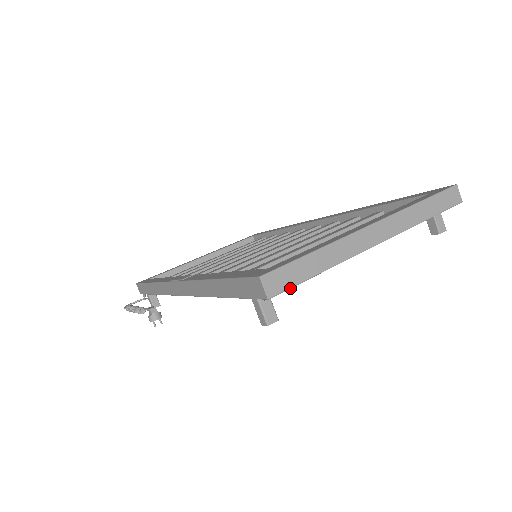
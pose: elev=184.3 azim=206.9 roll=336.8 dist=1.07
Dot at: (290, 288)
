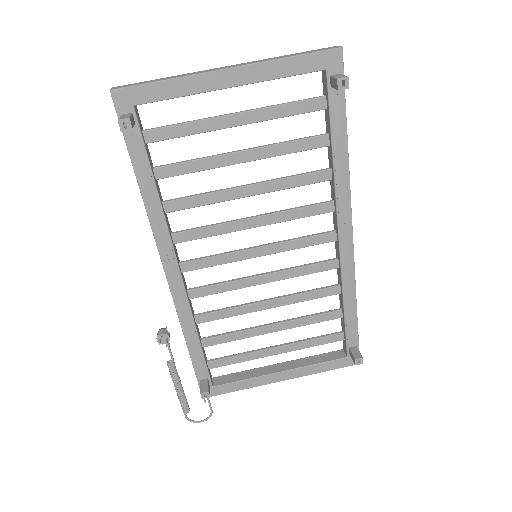
Dot at: (131, 86)
